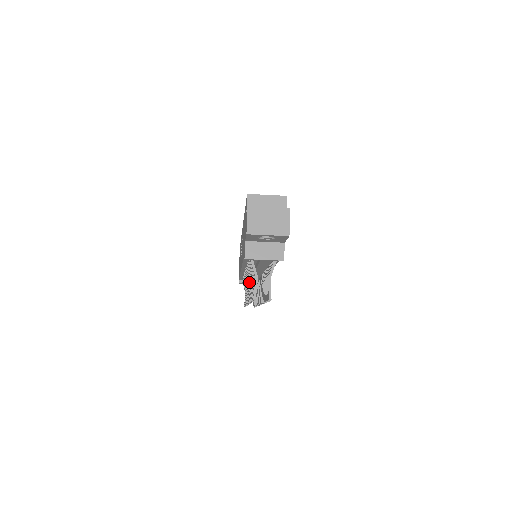
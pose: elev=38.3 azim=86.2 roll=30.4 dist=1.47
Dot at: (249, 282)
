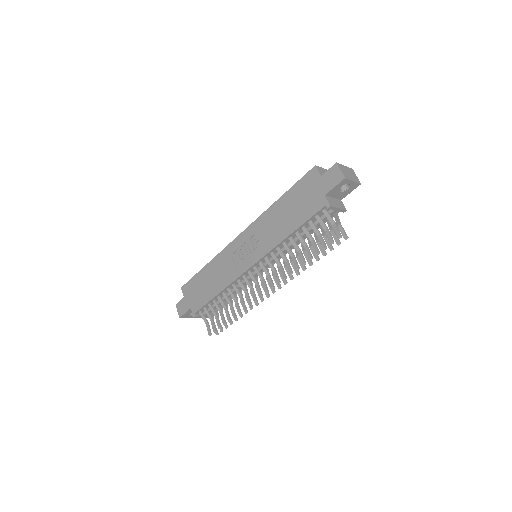
Dot at: (273, 267)
